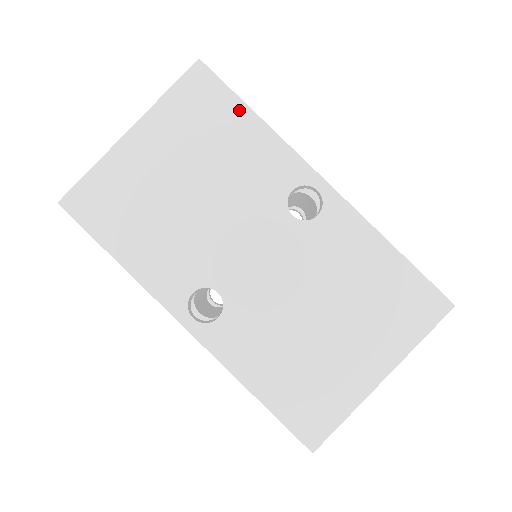
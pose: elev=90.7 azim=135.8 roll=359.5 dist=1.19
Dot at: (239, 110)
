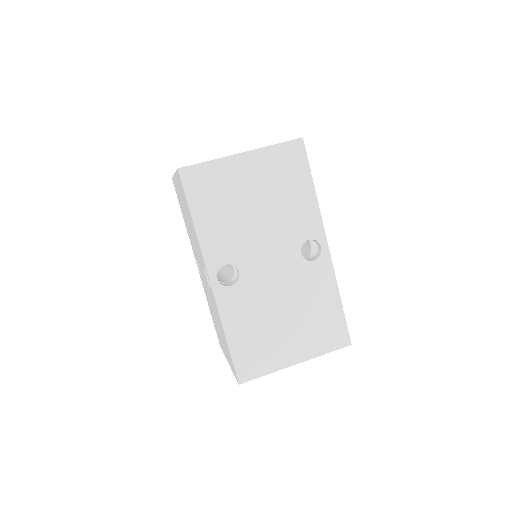
Dot at: (307, 179)
